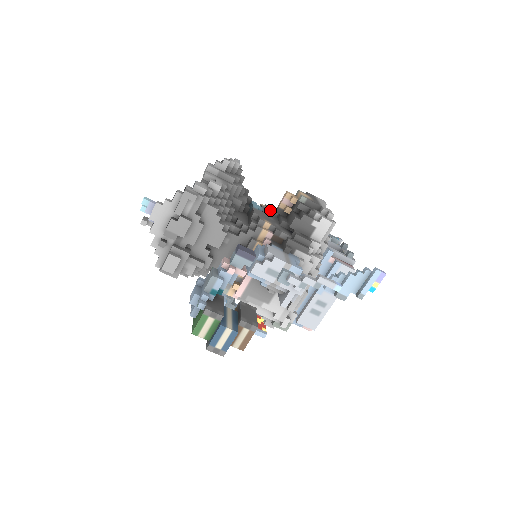
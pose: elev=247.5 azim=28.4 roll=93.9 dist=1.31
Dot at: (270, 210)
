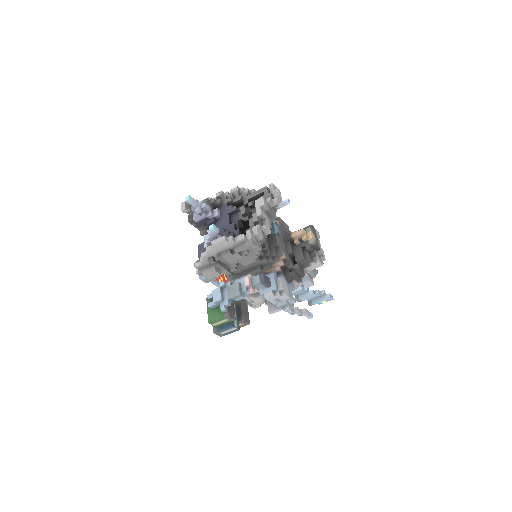
Dot at: (281, 228)
